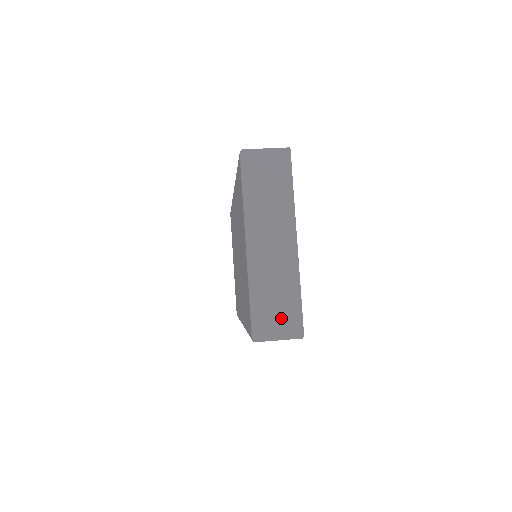
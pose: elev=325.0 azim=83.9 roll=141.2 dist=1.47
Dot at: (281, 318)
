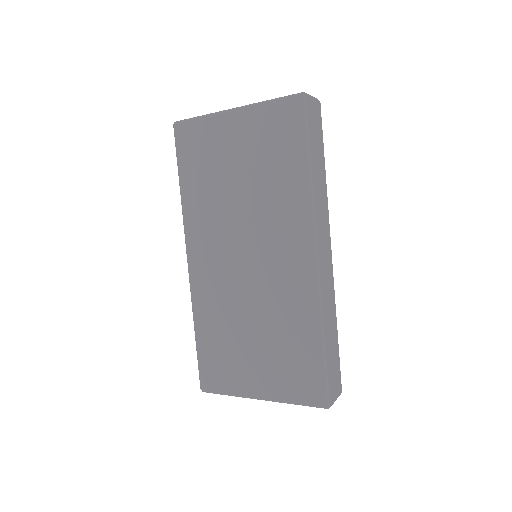
Dot at: occluded
